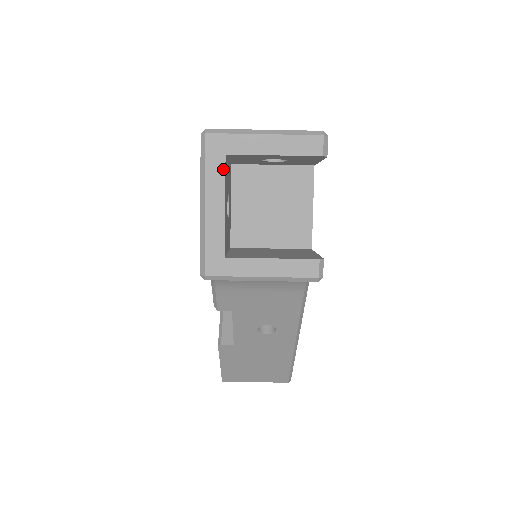
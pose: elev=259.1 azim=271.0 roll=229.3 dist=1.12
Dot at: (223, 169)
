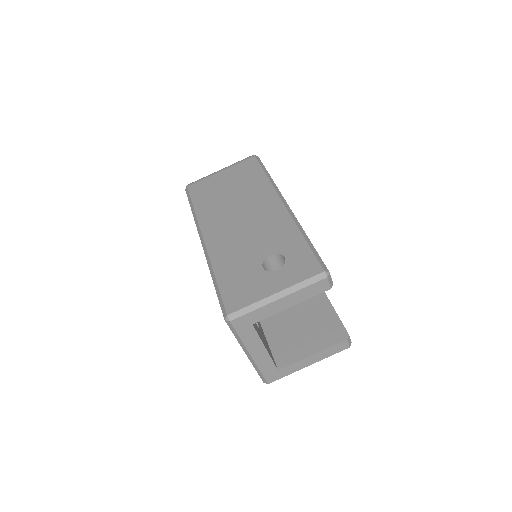
Dot at: (255, 332)
